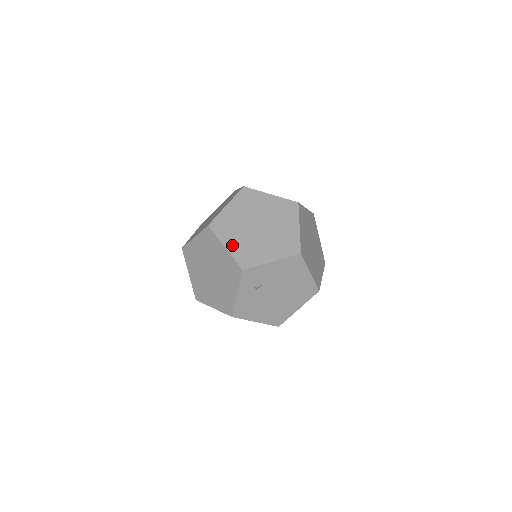
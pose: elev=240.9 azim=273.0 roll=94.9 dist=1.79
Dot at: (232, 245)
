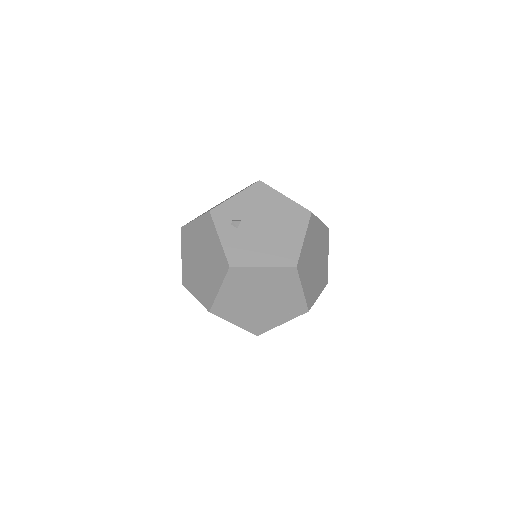
Dot at: occluded
